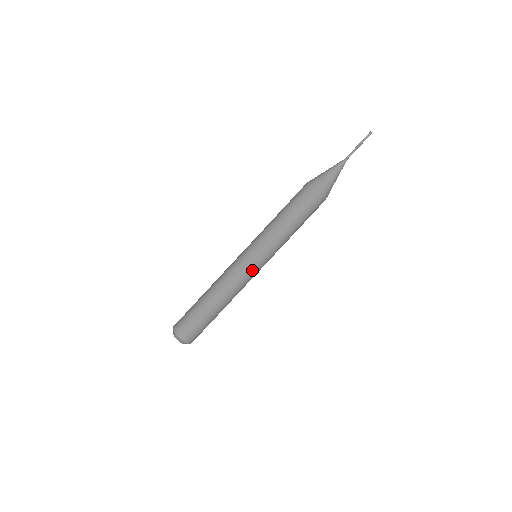
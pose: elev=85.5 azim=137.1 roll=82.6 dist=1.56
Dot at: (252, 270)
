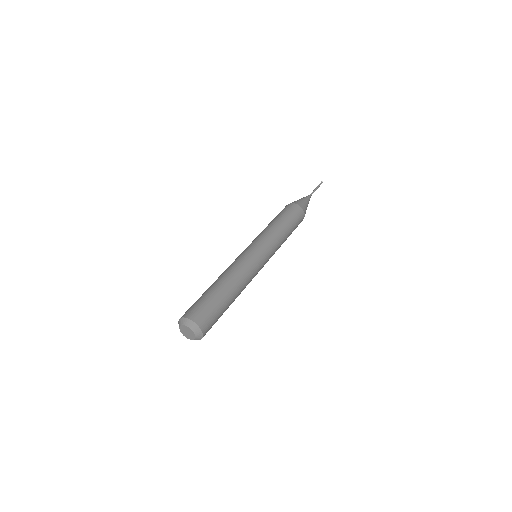
Dot at: (260, 262)
